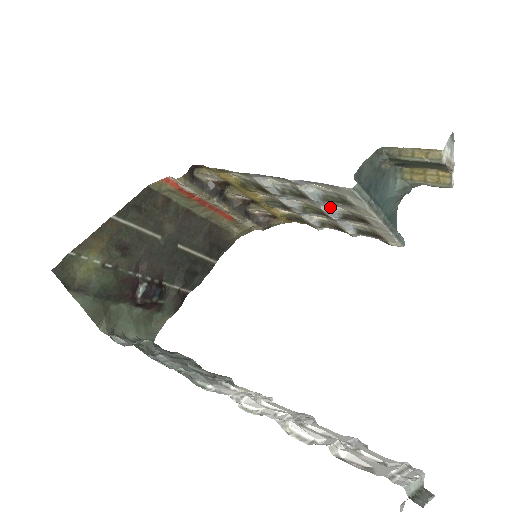
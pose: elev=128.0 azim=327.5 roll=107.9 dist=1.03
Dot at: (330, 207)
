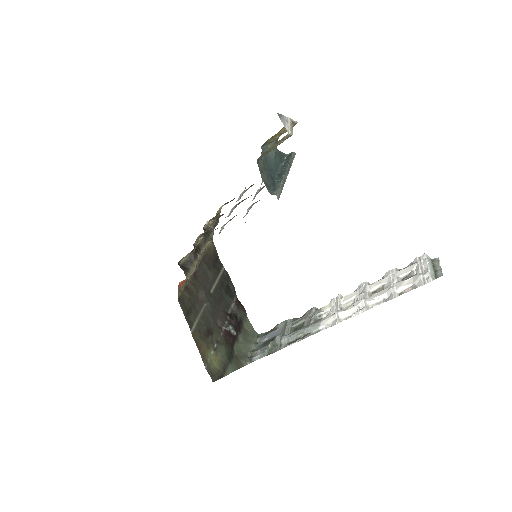
Dot at: (255, 195)
